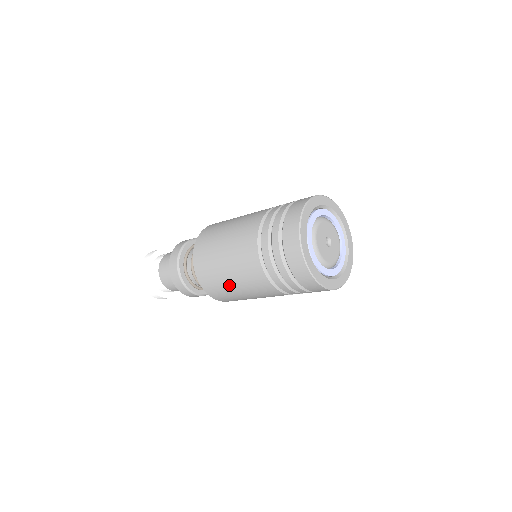
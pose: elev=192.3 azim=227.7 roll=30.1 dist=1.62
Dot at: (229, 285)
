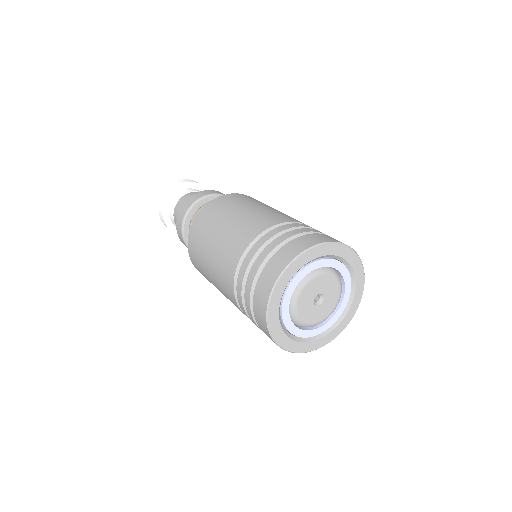
Dot at: occluded
